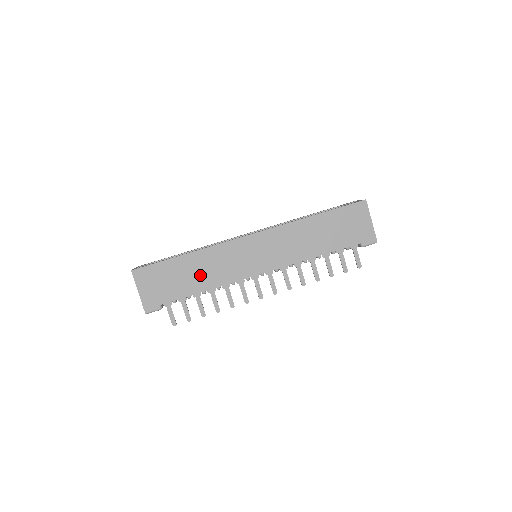
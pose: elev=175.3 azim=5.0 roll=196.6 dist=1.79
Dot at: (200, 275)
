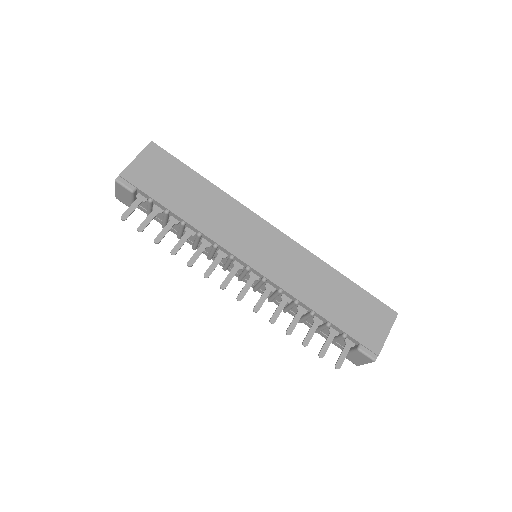
Dot at: (199, 206)
